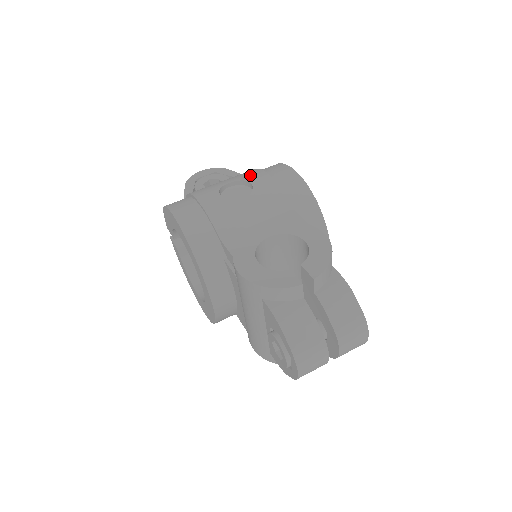
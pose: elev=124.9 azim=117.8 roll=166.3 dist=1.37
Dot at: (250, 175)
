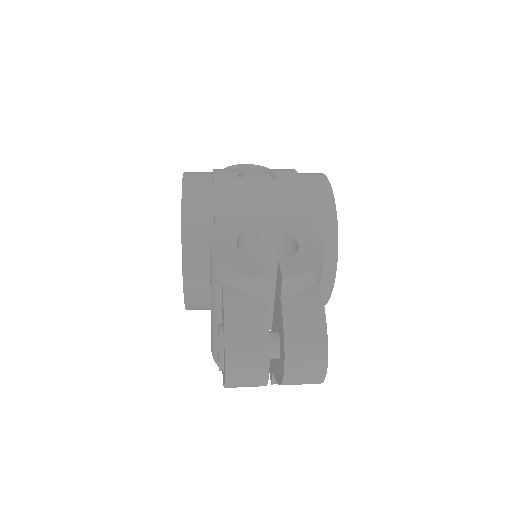
Dot at: (280, 170)
